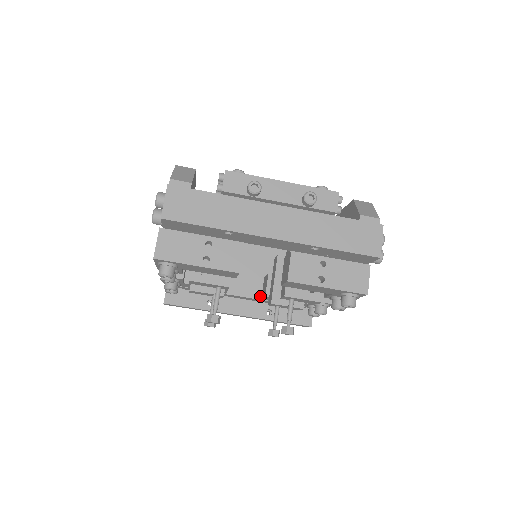
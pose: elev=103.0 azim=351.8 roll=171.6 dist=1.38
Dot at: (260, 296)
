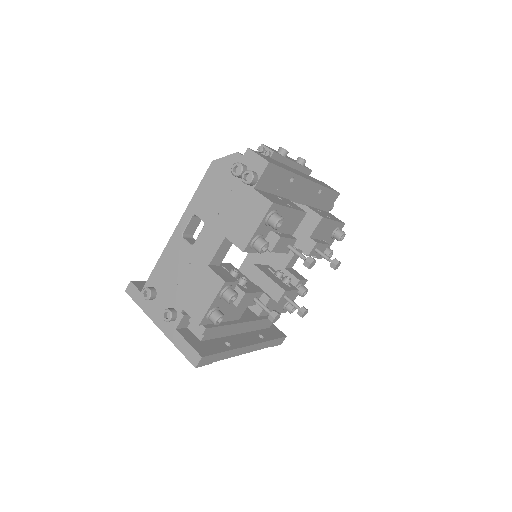
Dot at: (253, 318)
